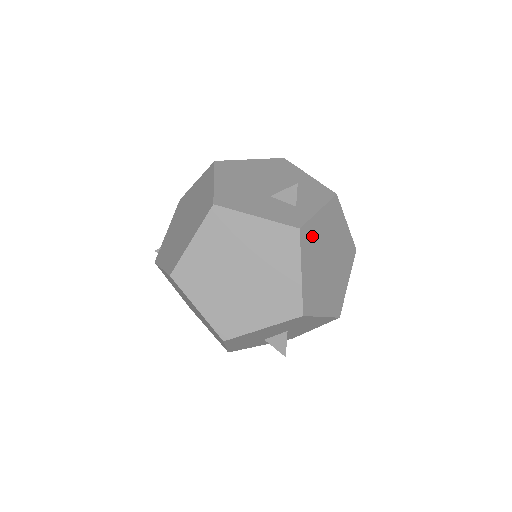
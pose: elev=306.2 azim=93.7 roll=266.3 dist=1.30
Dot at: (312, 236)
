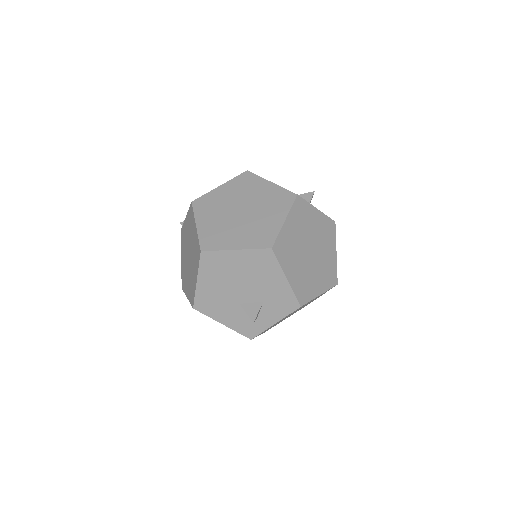
Dot at: occluded
